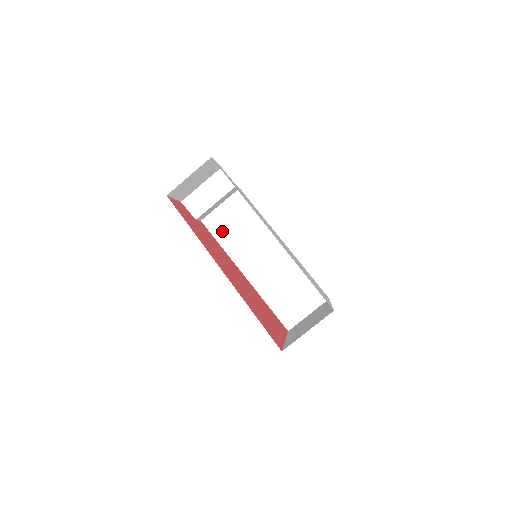
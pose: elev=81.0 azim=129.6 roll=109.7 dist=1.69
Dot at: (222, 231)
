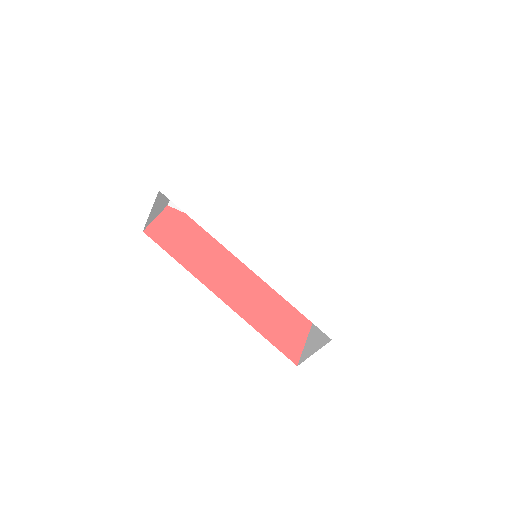
Dot at: occluded
